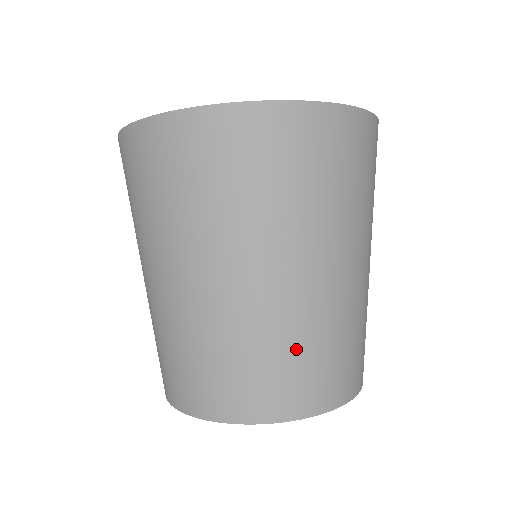
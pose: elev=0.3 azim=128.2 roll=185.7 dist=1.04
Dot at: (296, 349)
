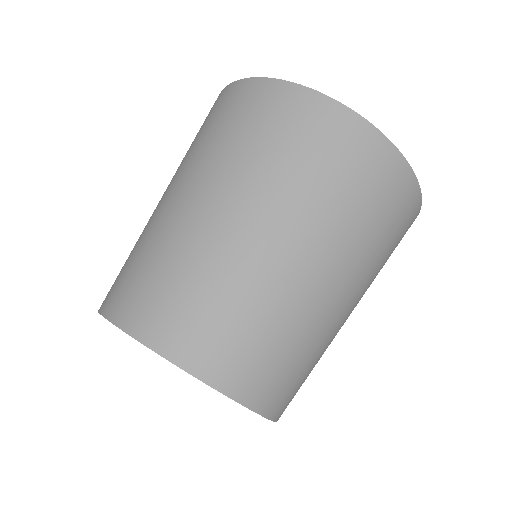
Dot at: (245, 313)
